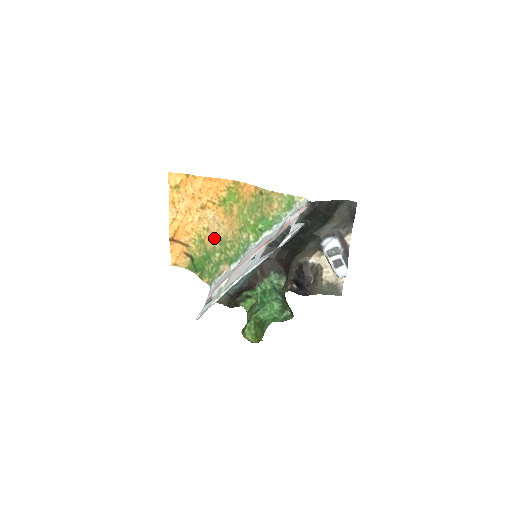
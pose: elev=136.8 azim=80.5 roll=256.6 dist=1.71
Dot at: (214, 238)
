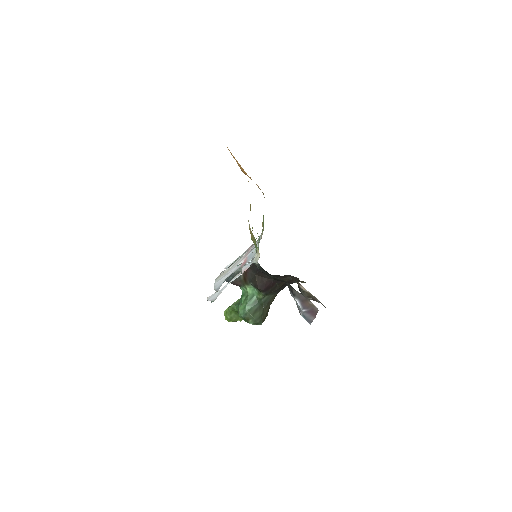
Dot at: occluded
